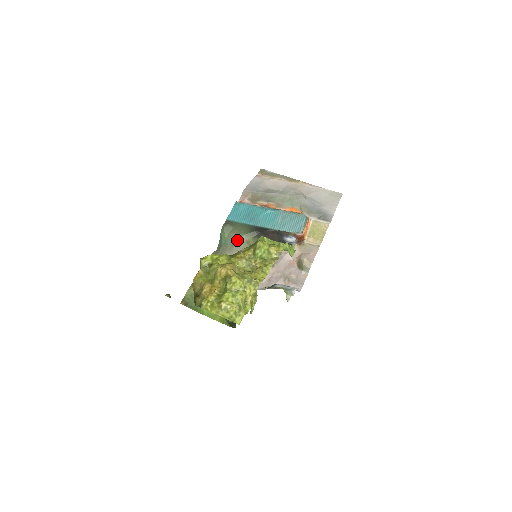
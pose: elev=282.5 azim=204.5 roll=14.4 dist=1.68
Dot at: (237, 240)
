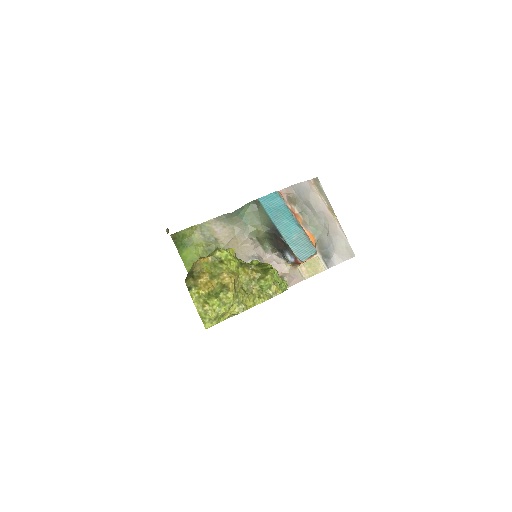
Dot at: (252, 223)
